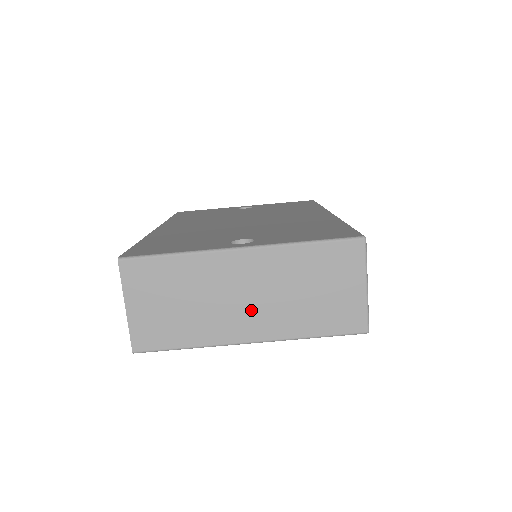
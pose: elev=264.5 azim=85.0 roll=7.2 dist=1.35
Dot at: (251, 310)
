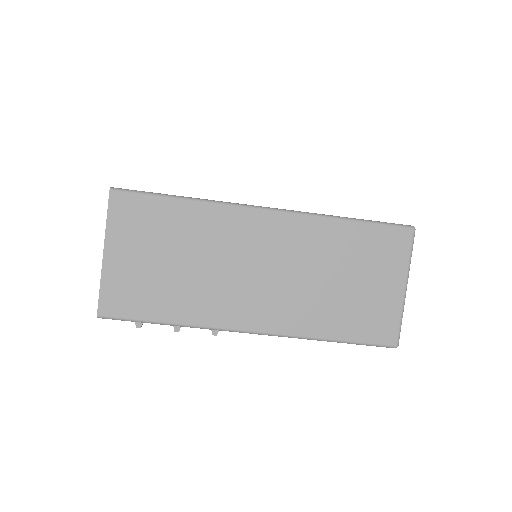
Dot at: (262, 289)
